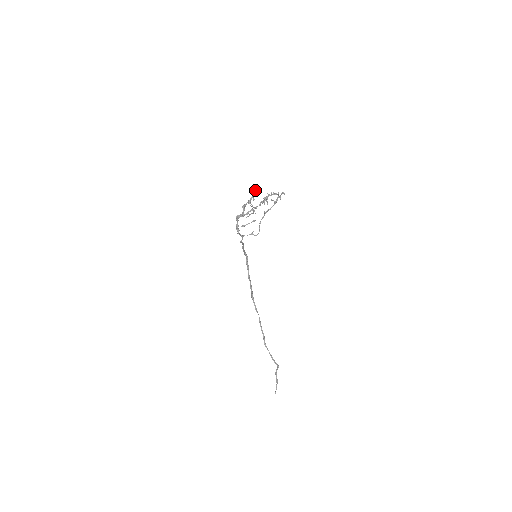
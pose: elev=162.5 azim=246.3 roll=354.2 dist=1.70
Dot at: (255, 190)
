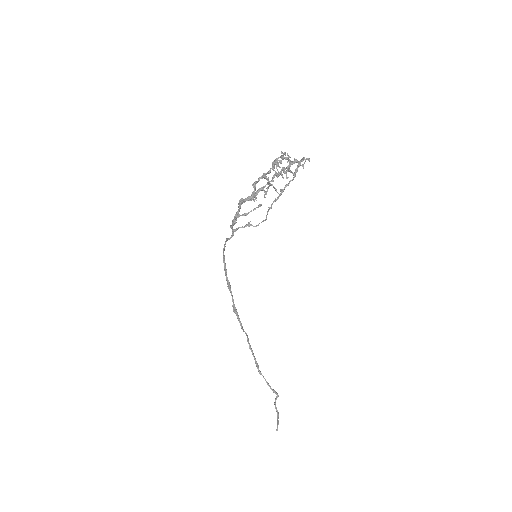
Dot at: (282, 156)
